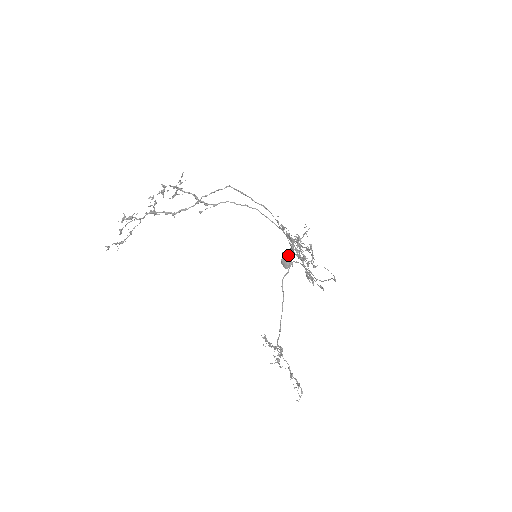
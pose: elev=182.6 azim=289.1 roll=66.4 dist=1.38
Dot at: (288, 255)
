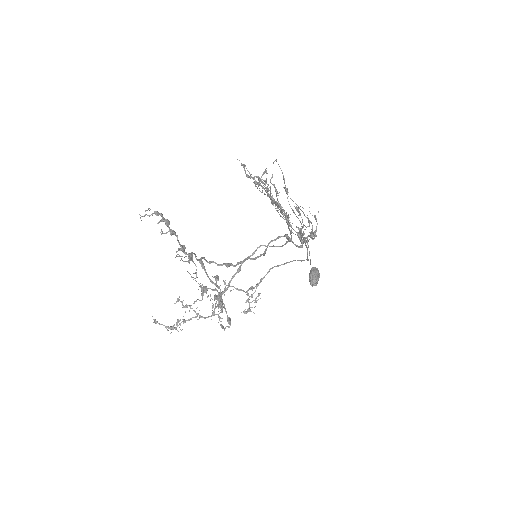
Dot at: (314, 267)
